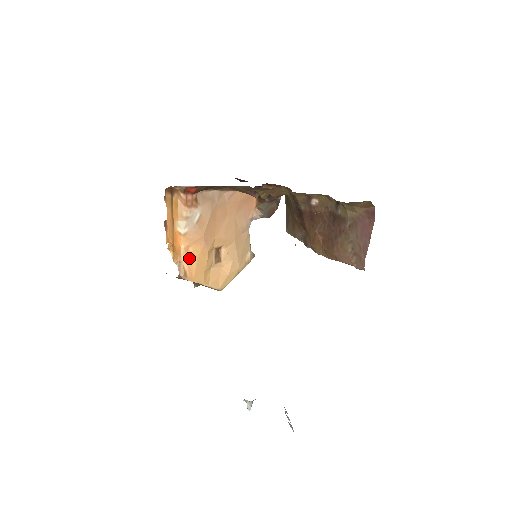
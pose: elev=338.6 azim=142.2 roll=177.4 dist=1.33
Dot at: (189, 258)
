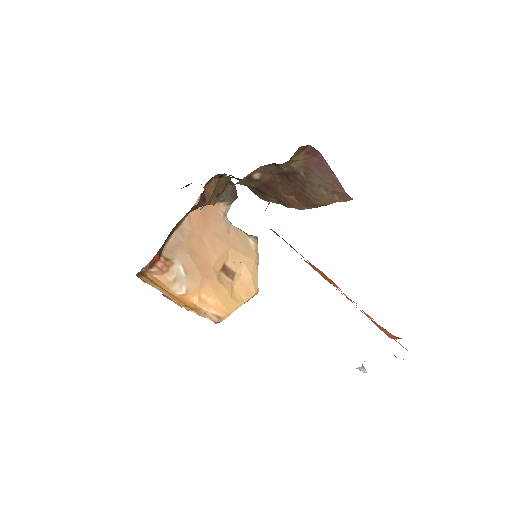
Dot at: (209, 303)
